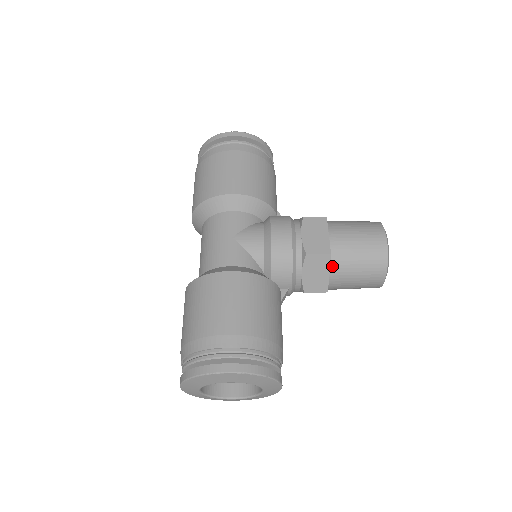
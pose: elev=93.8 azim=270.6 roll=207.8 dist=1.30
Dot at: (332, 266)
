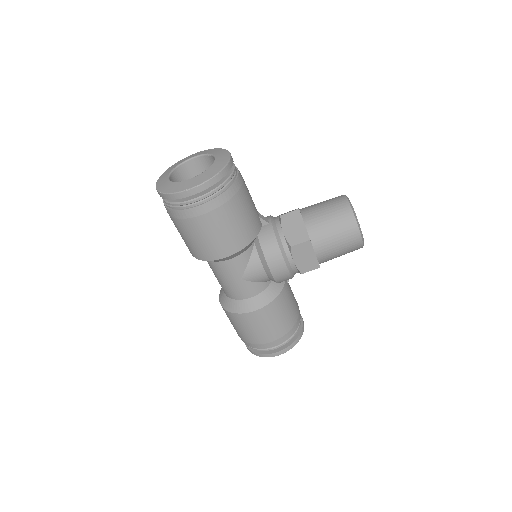
Dot at: occluded
